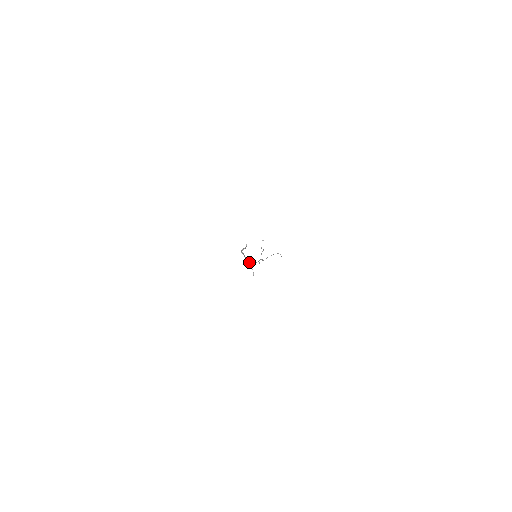
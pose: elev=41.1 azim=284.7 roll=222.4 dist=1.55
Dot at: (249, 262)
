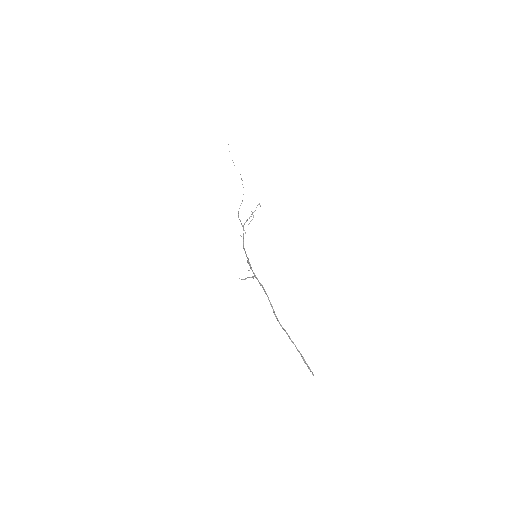
Dot at: (253, 277)
